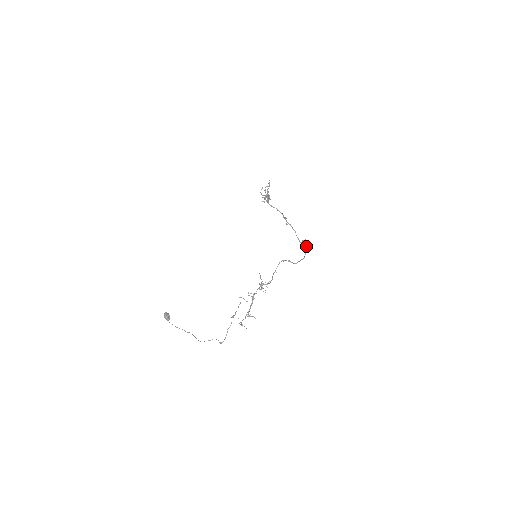
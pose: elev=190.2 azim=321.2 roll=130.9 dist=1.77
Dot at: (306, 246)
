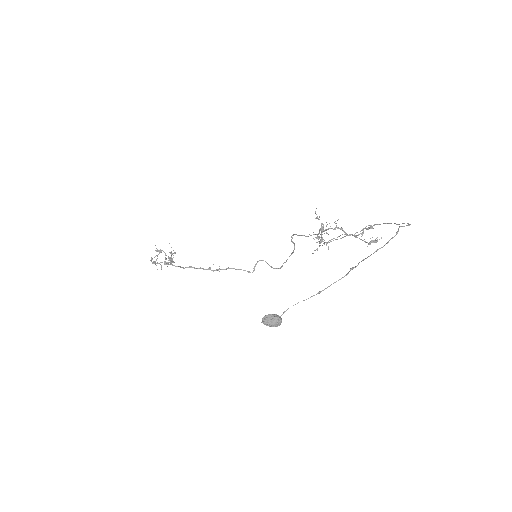
Dot at: (267, 263)
